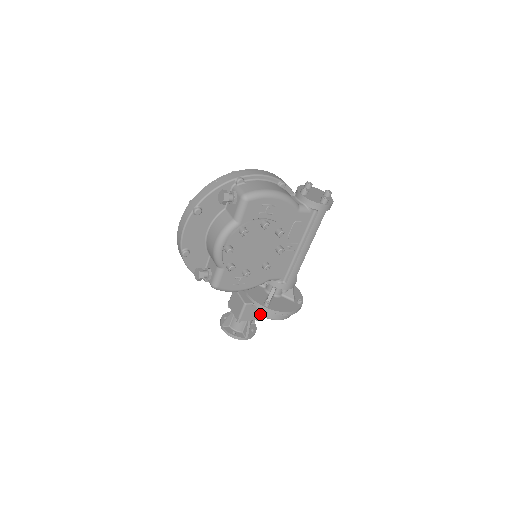
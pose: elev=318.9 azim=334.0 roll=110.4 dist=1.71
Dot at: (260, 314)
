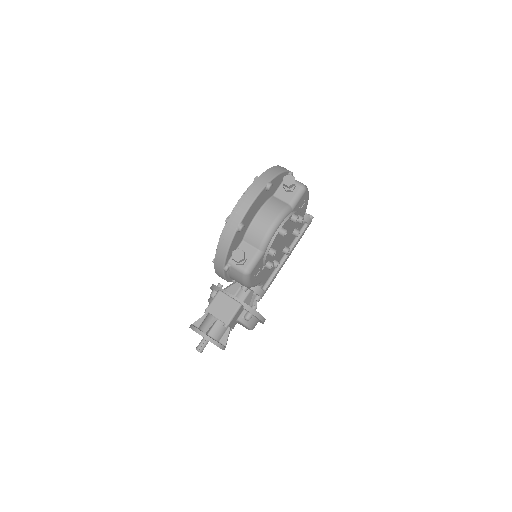
Dot at: (242, 320)
